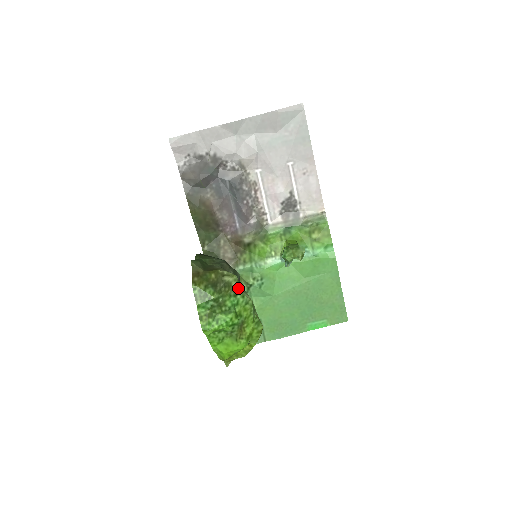
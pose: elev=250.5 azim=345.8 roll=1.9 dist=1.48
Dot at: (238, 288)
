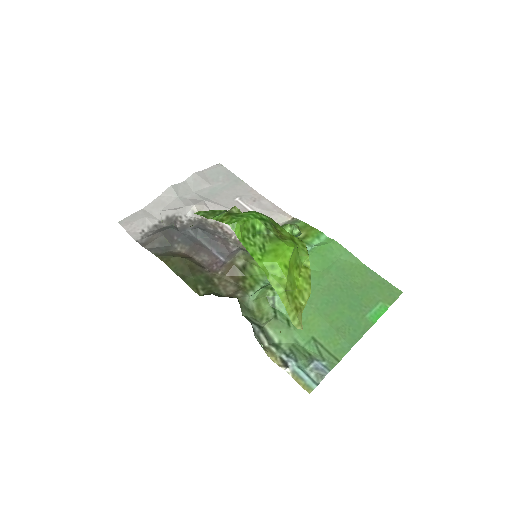
Dot at: occluded
